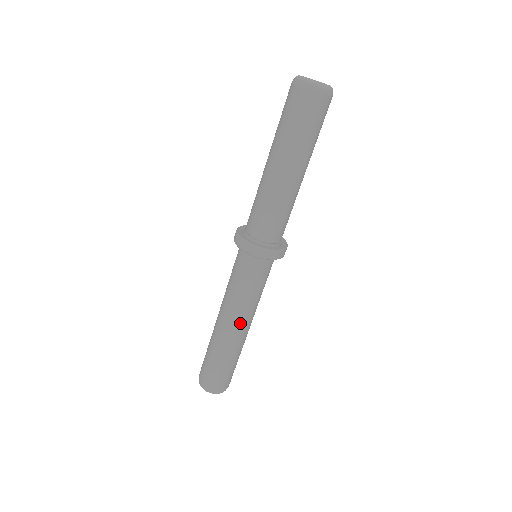
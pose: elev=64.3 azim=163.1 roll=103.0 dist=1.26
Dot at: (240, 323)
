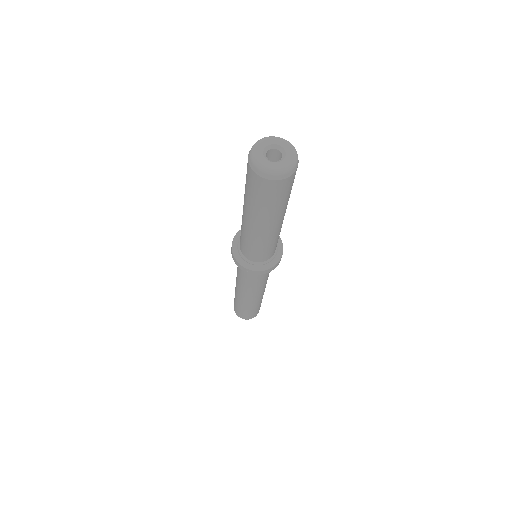
Dot at: occluded
